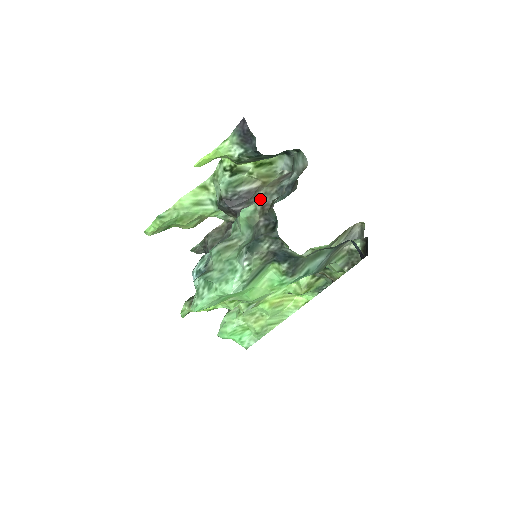
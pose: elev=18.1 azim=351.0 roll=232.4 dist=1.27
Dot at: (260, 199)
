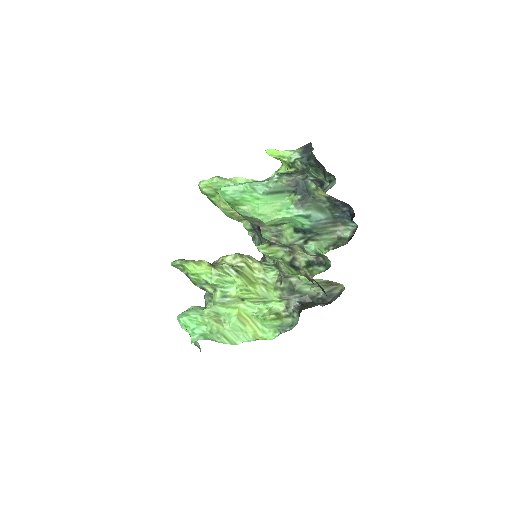
Dot at: occluded
